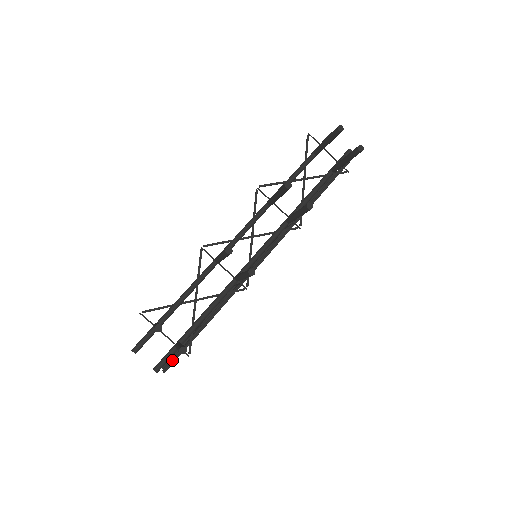
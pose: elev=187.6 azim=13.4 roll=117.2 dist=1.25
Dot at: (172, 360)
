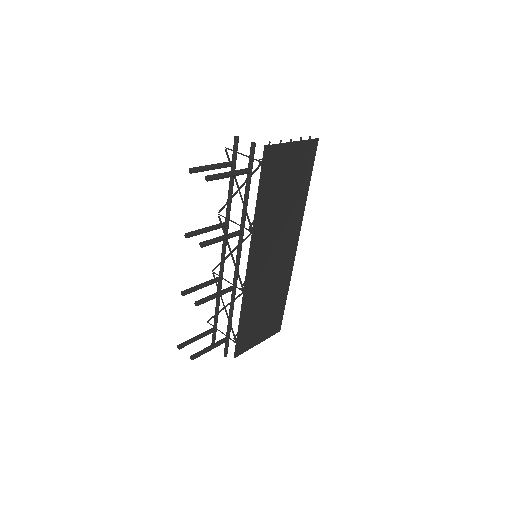
Dot at: (248, 340)
